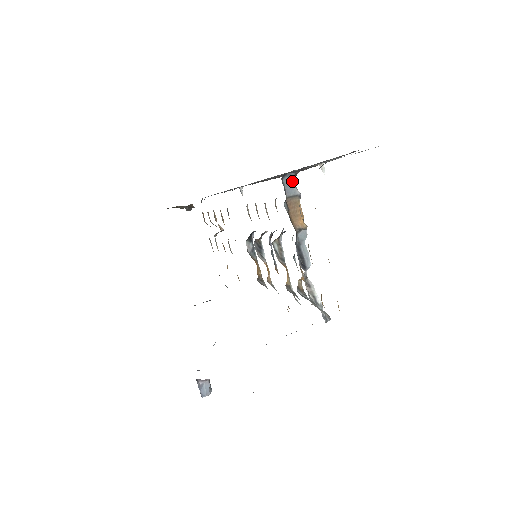
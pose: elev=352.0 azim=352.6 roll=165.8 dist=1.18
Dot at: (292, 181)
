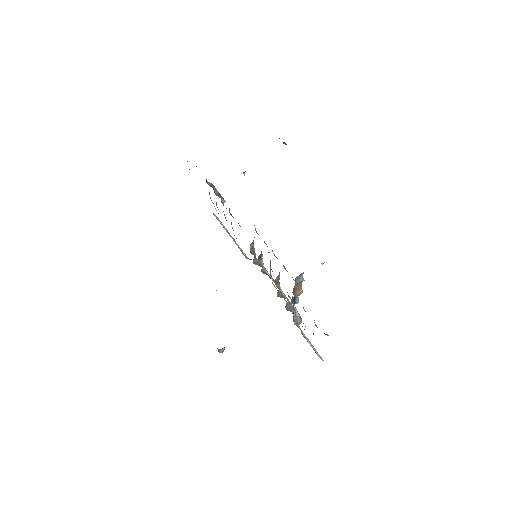
Dot at: (301, 276)
